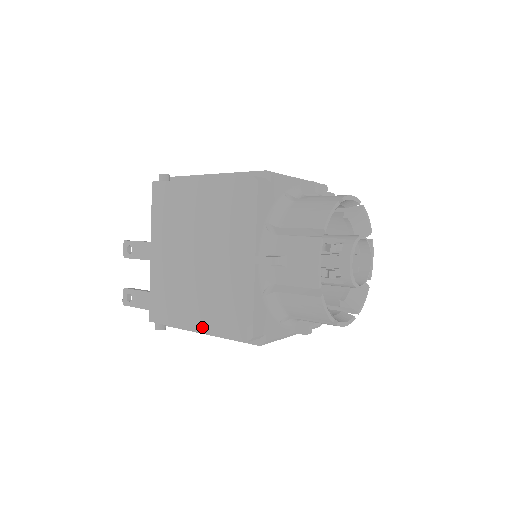
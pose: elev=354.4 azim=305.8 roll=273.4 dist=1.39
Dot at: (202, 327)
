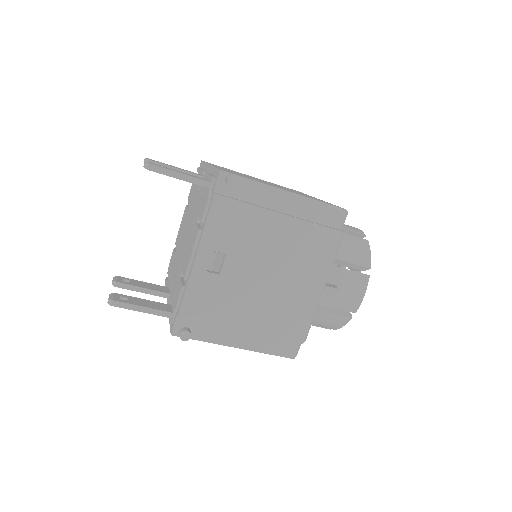
Dot at: (296, 193)
